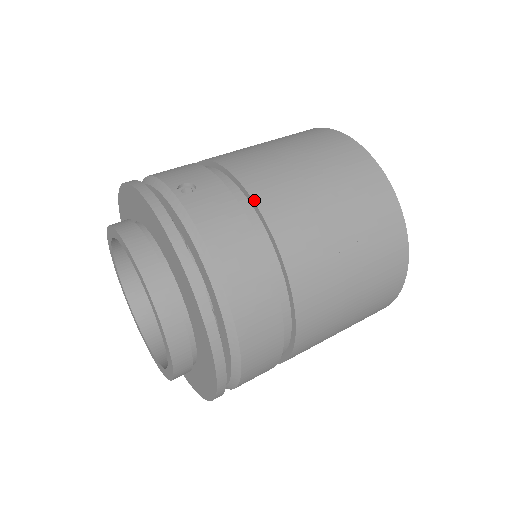
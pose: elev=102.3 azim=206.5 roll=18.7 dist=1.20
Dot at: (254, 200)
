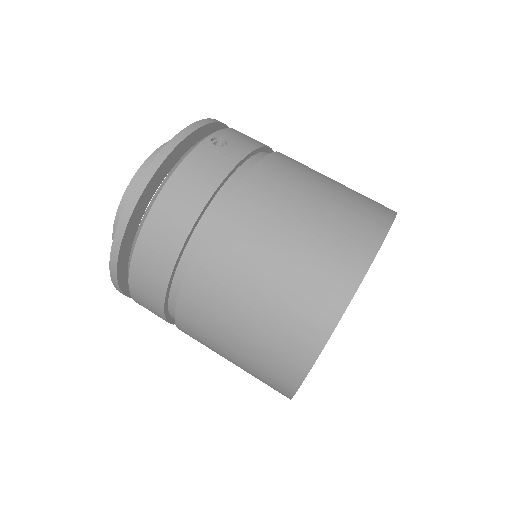
Dot at: (238, 184)
